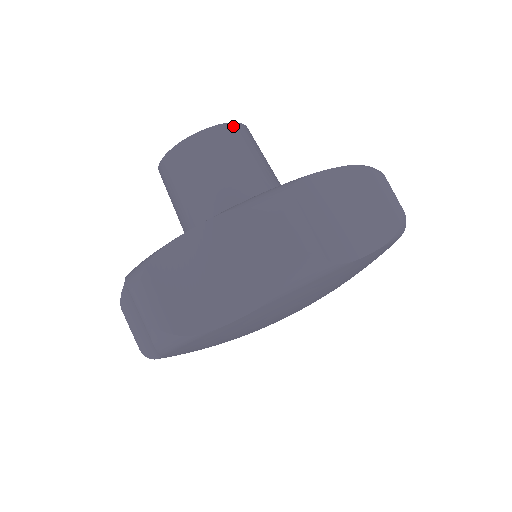
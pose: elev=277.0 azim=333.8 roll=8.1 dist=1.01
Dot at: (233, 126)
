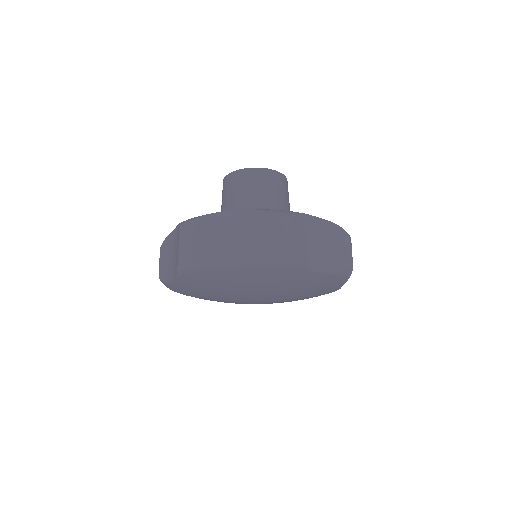
Dot at: (279, 174)
